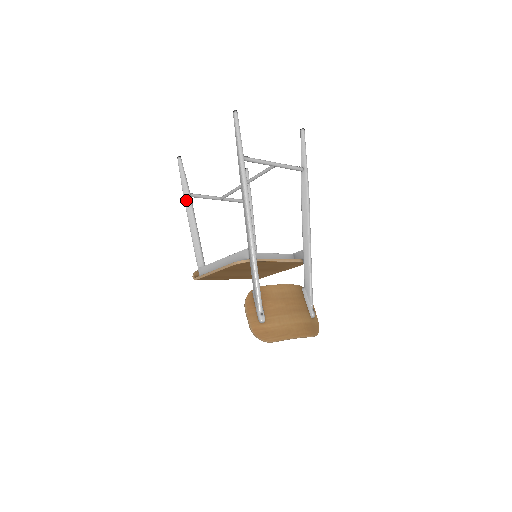
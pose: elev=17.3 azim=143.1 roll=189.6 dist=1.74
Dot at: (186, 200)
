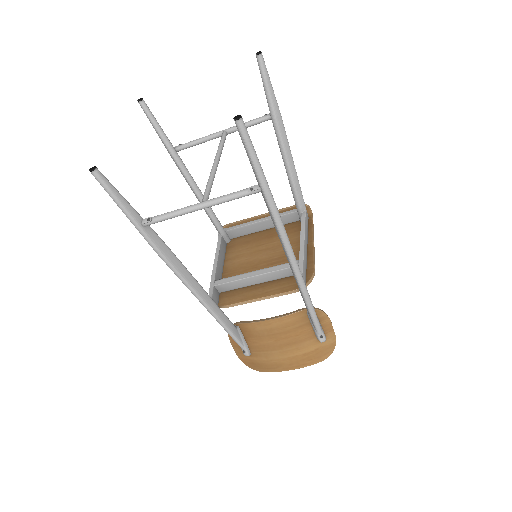
Dot at: occluded
